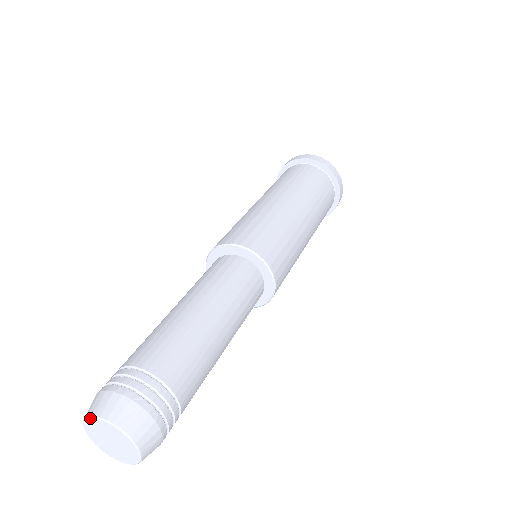
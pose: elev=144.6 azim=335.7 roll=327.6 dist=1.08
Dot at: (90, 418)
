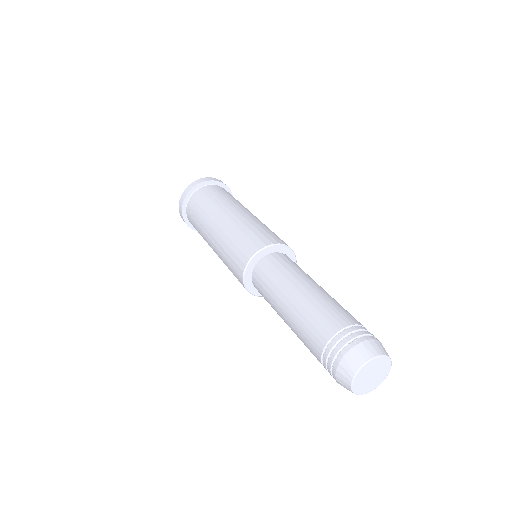
Dot at: (354, 379)
